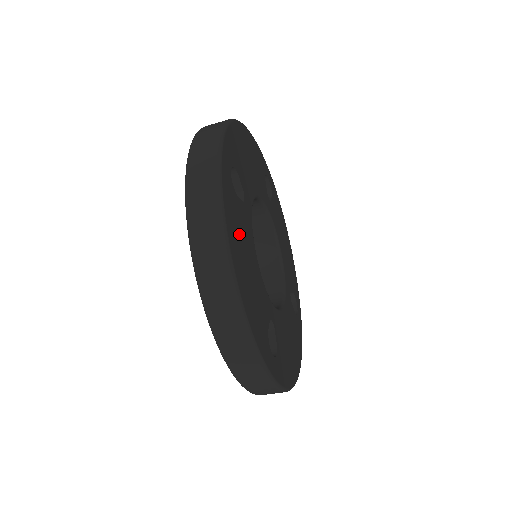
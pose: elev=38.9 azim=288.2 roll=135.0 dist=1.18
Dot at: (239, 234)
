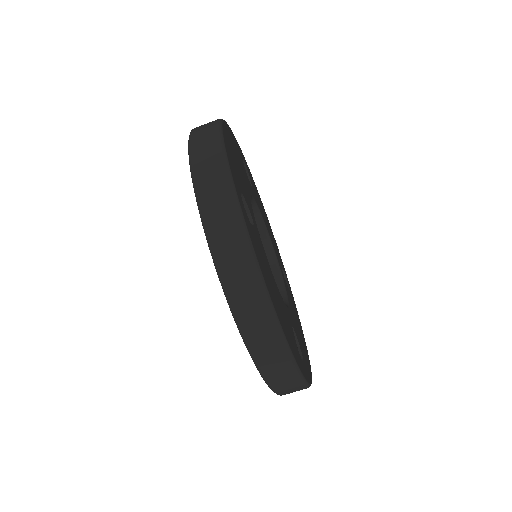
Dot at: (265, 269)
